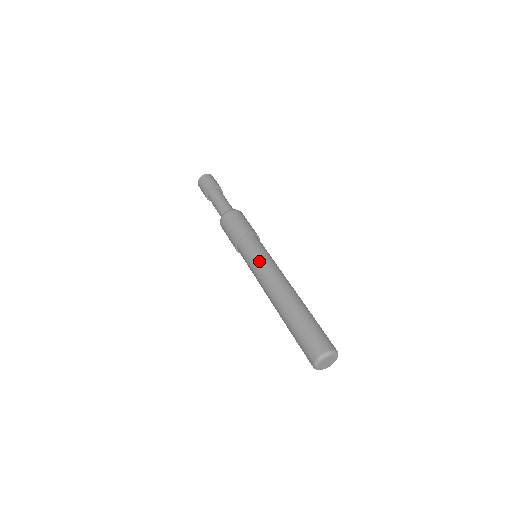
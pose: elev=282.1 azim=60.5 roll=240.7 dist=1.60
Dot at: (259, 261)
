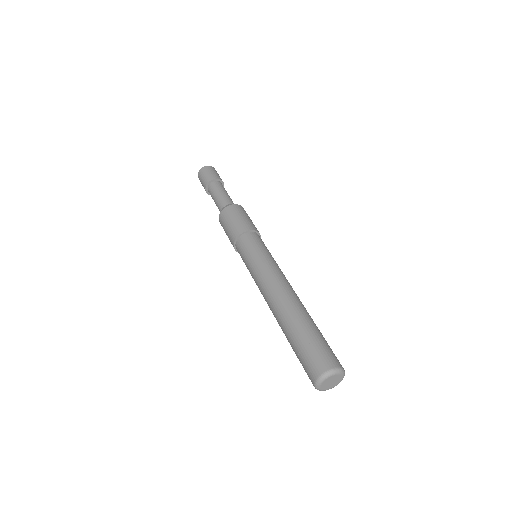
Dot at: occluded
